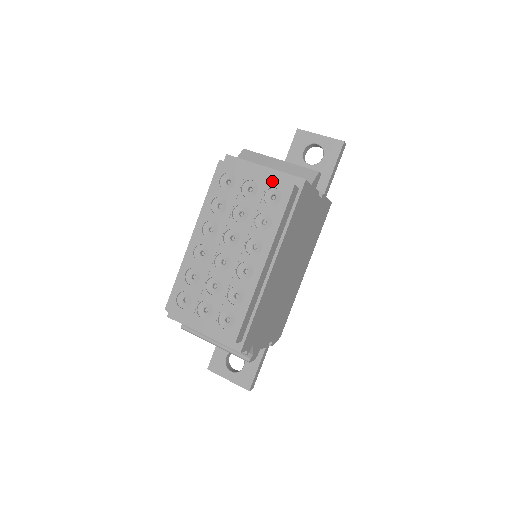
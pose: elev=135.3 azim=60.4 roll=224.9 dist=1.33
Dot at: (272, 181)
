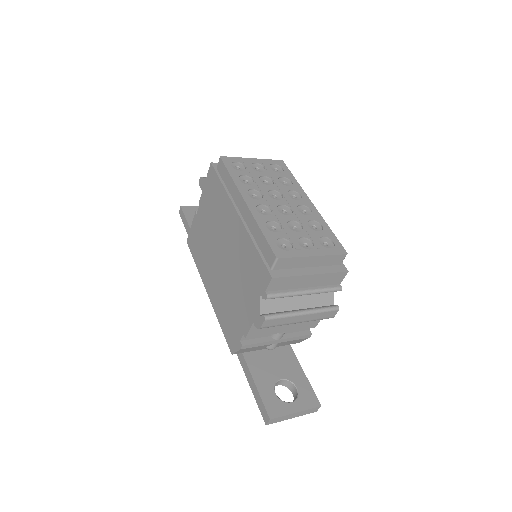
Dot at: (268, 161)
